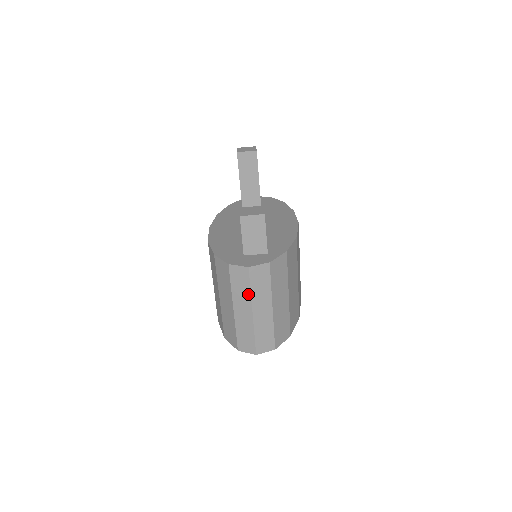
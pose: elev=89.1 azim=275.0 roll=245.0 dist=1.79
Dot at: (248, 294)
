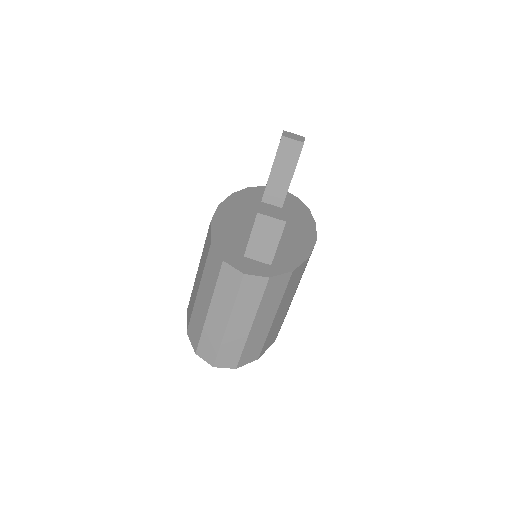
Dot at: (231, 302)
